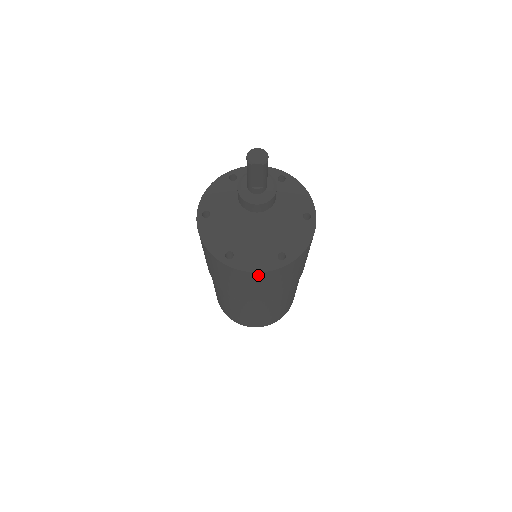
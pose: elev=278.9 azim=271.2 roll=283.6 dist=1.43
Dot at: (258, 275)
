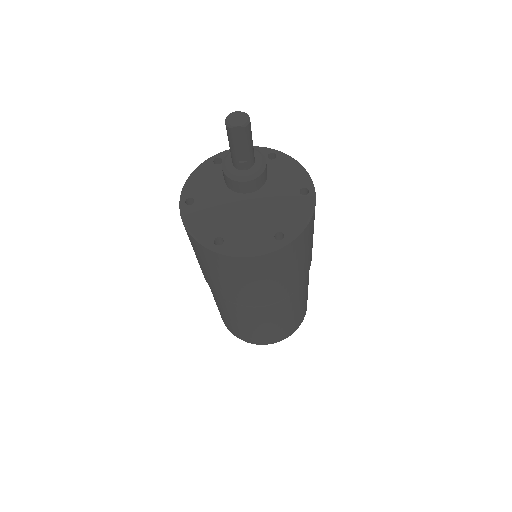
Dot at: (254, 261)
